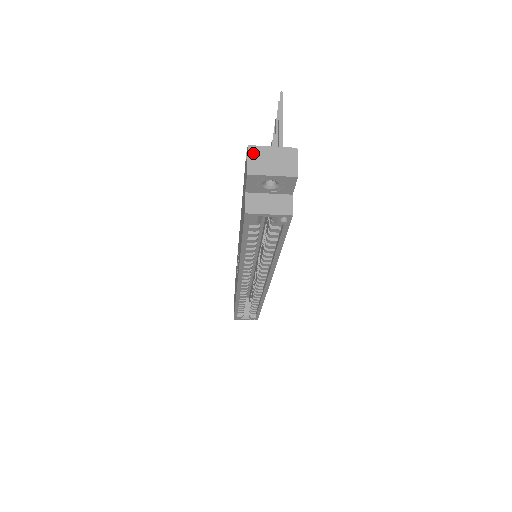
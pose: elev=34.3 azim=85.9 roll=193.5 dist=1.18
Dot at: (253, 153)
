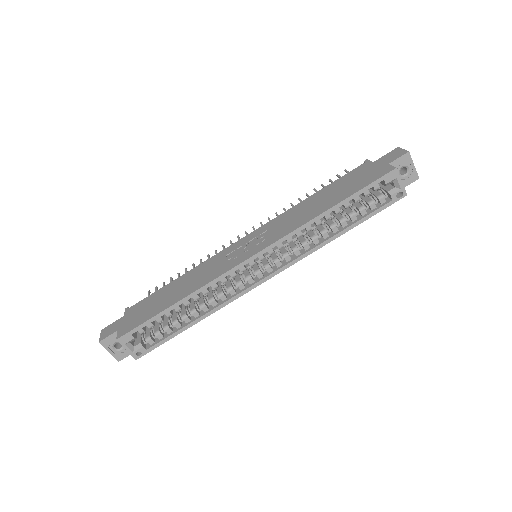
Dot at: occluded
